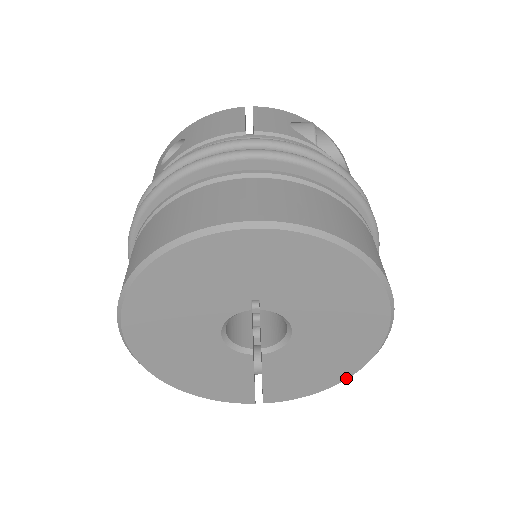
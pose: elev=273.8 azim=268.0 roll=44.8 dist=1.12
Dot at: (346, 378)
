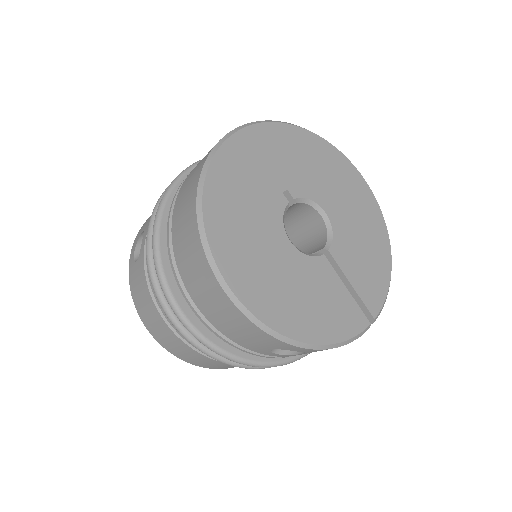
Dot at: (389, 247)
